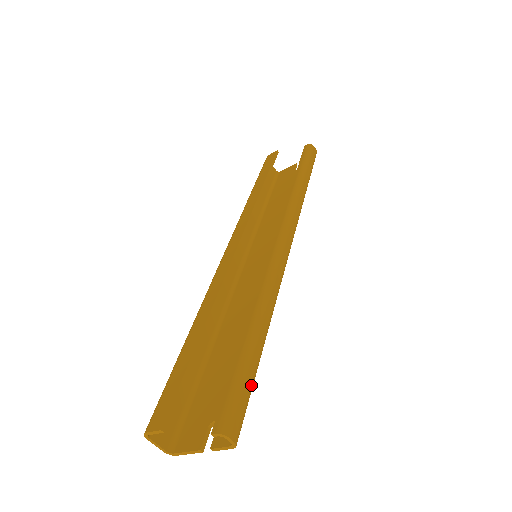
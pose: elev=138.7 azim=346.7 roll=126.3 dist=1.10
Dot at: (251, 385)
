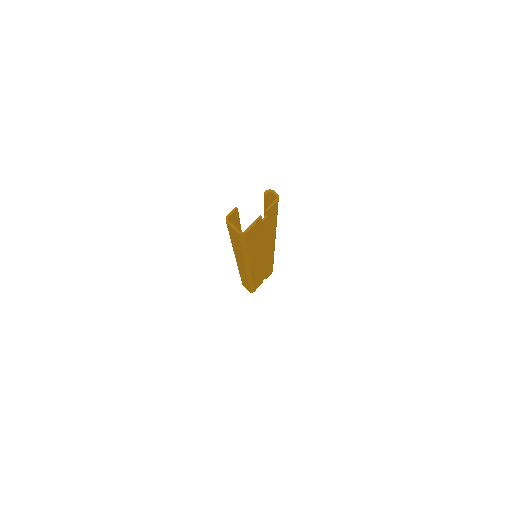
Dot at: occluded
